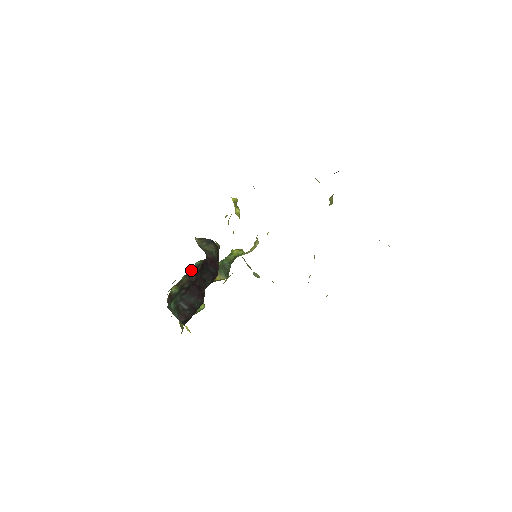
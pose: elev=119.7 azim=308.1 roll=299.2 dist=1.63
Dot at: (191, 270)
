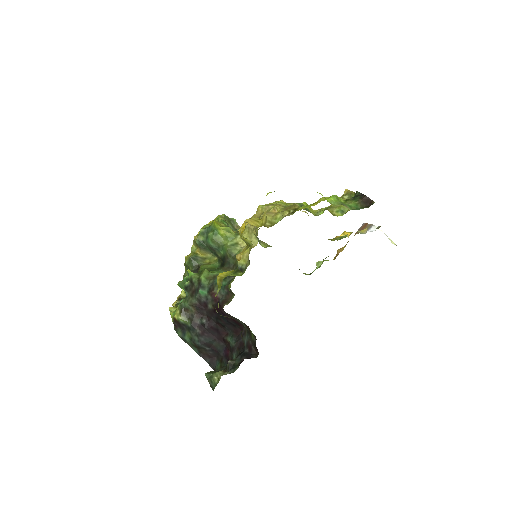
Dot at: (196, 300)
